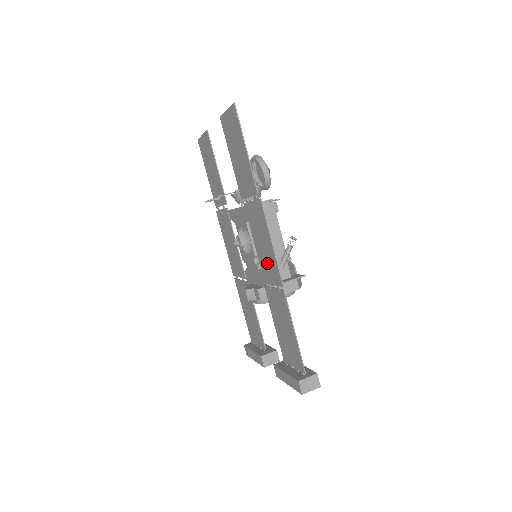
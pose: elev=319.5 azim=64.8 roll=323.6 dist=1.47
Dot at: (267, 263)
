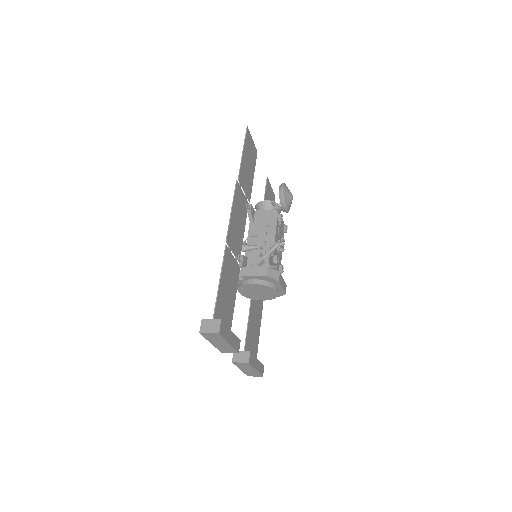
Dot at: (235, 236)
